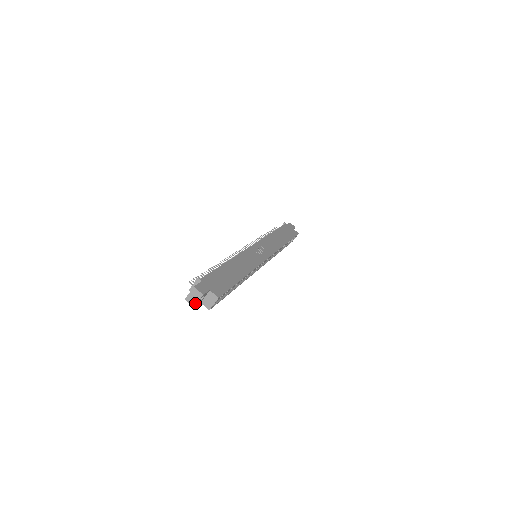
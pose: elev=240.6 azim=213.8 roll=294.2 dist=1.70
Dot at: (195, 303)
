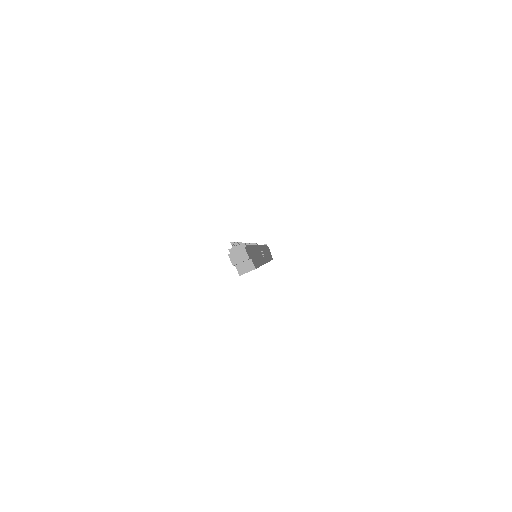
Dot at: (237, 262)
